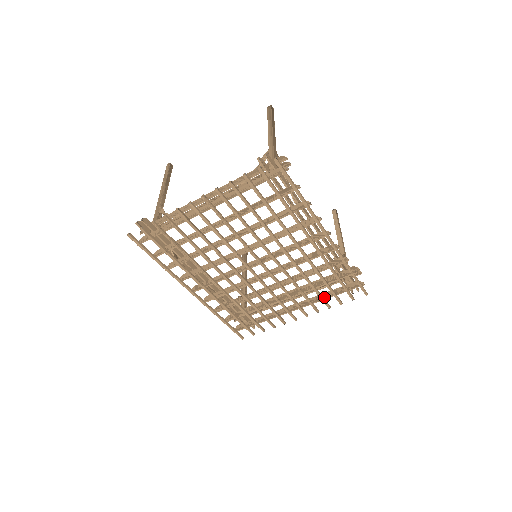
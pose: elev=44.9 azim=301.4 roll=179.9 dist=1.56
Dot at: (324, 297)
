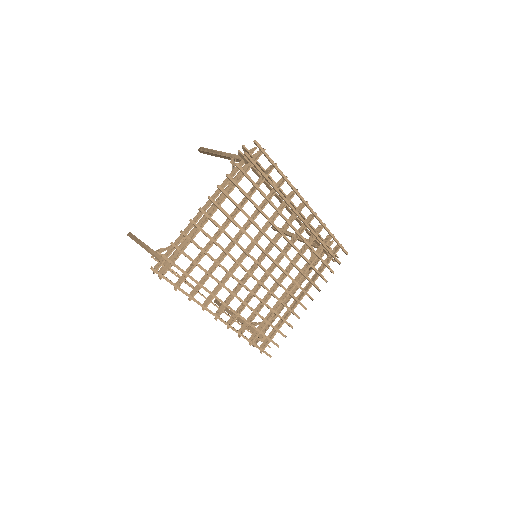
Dot at: (319, 273)
